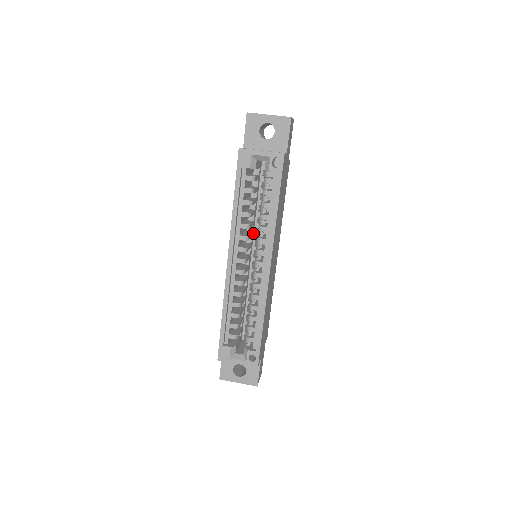
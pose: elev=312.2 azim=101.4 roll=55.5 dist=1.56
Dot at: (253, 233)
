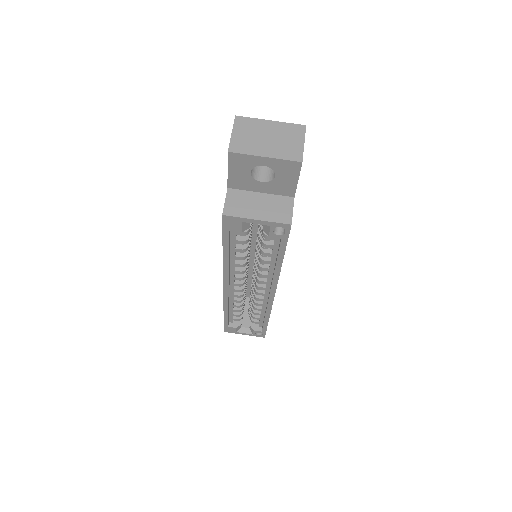
Dot at: occluded
